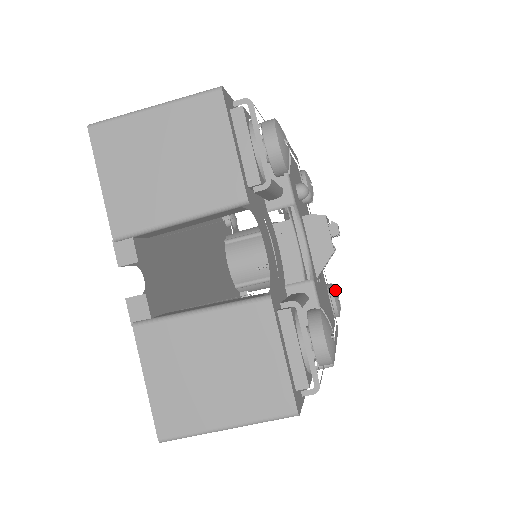
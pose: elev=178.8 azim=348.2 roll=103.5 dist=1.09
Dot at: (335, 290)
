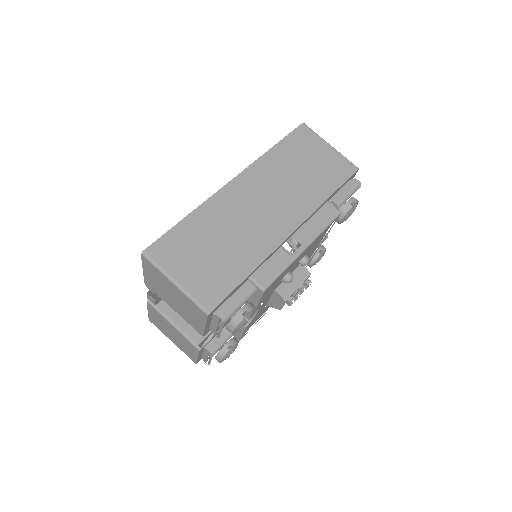
Dot at: (319, 258)
